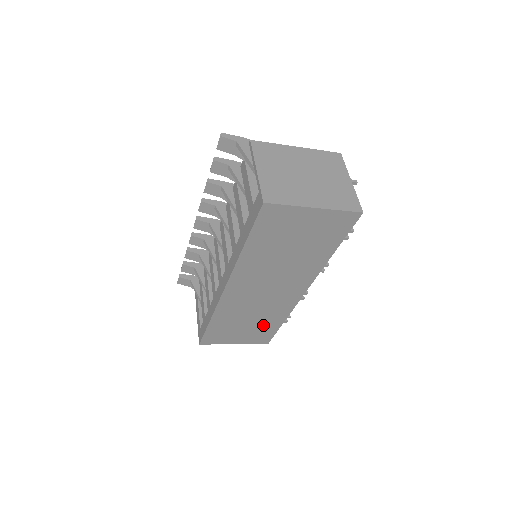
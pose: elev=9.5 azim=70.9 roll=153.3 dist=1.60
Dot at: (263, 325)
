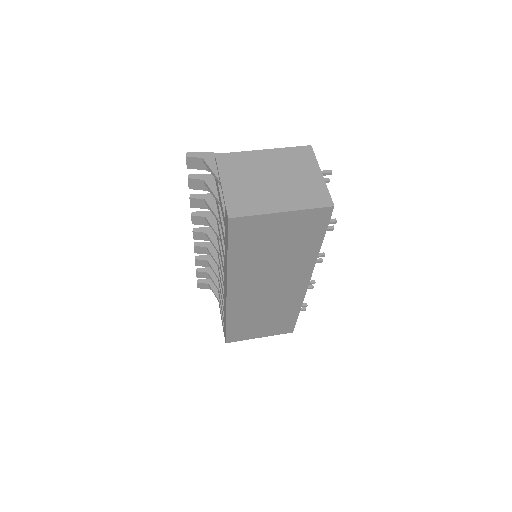
Dot at: (280, 318)
